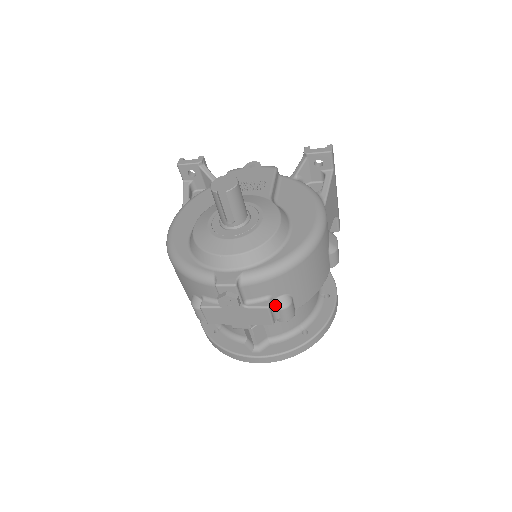
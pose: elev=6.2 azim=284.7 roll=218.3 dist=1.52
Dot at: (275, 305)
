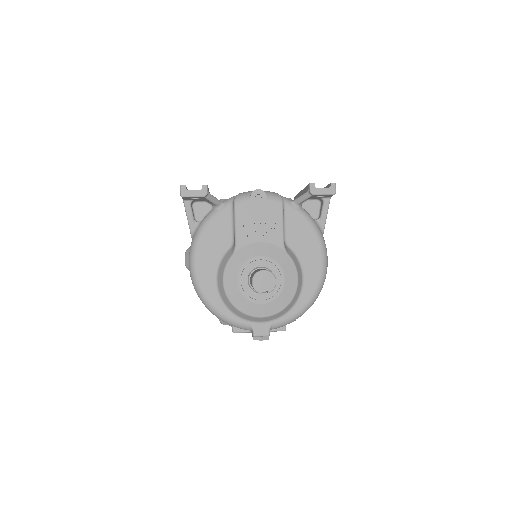
Dot at: occluded
